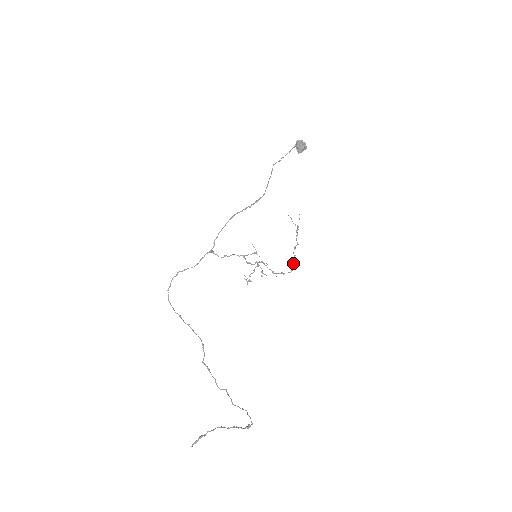
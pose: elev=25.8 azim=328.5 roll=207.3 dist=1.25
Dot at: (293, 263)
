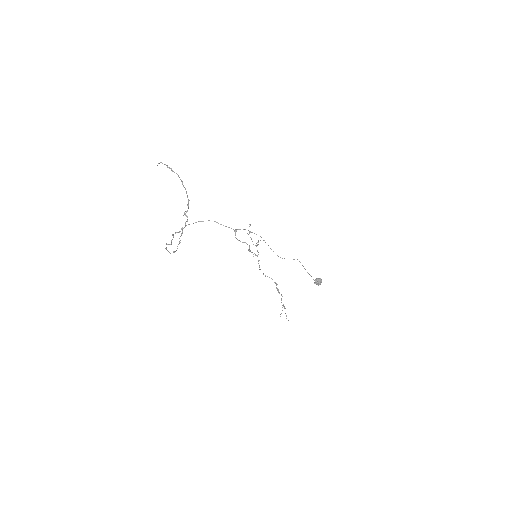
Dot at: (274, 282)
